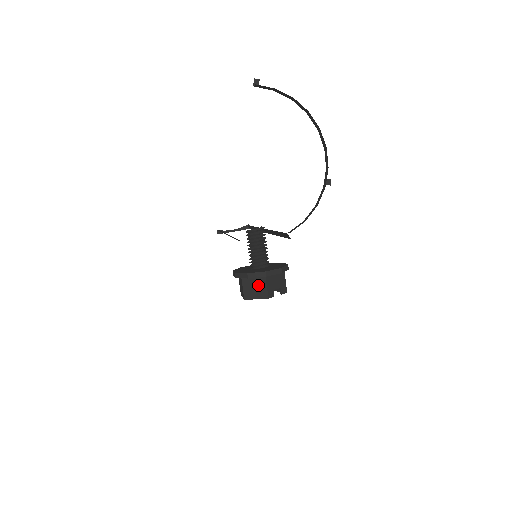
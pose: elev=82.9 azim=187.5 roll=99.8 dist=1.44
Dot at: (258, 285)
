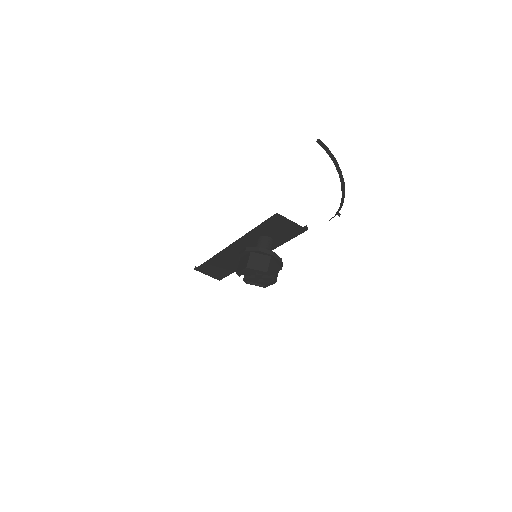
Dot at: (263, 260)
